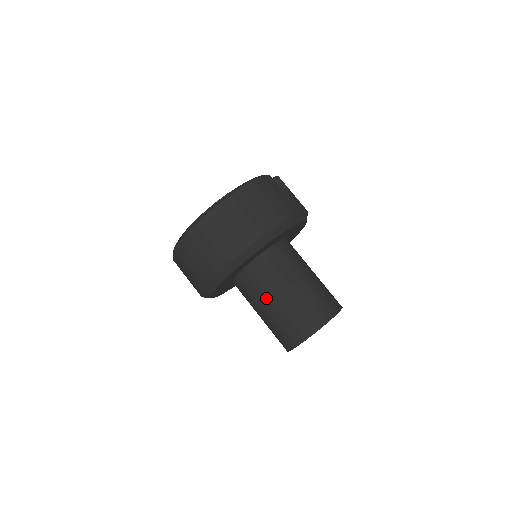
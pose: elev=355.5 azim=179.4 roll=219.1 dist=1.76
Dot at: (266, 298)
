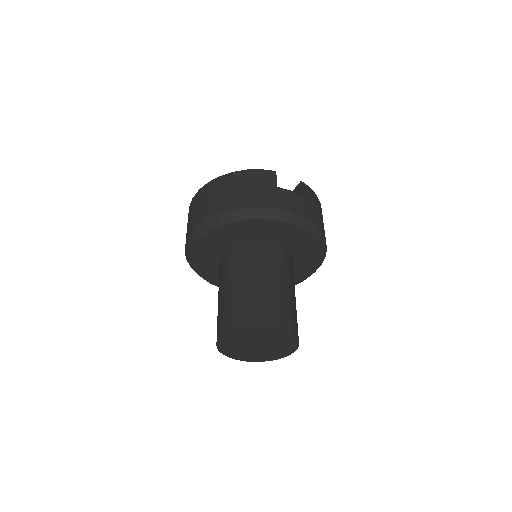
Dot at: (220, 286)
